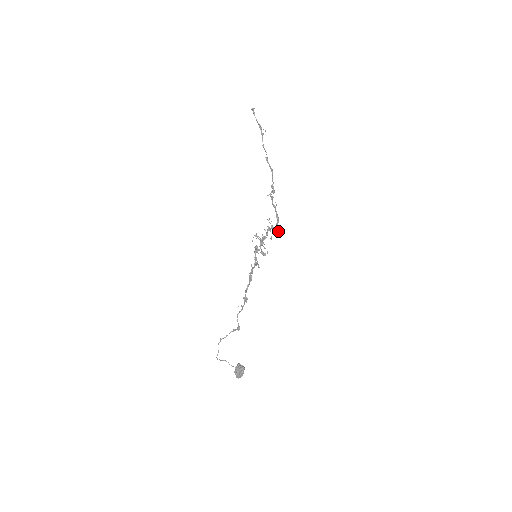
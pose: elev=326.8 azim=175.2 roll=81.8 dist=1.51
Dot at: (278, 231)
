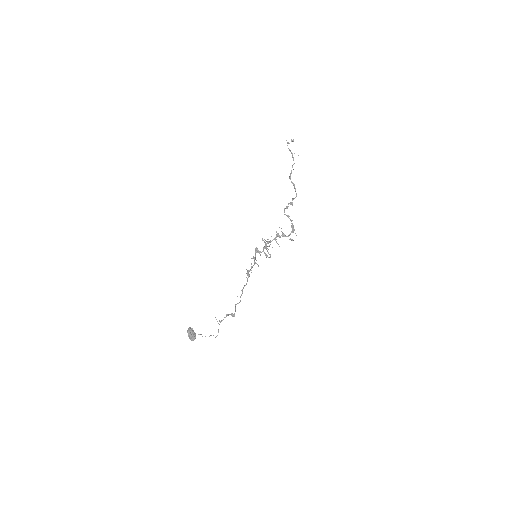
Dot at: (291, 239)
